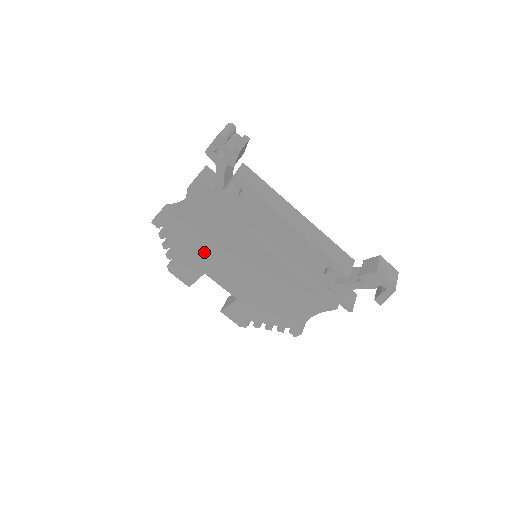
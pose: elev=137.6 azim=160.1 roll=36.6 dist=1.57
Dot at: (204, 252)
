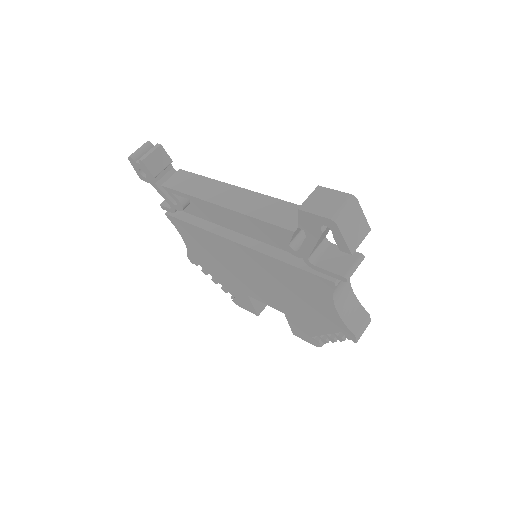
Dot at: (226, 273)
